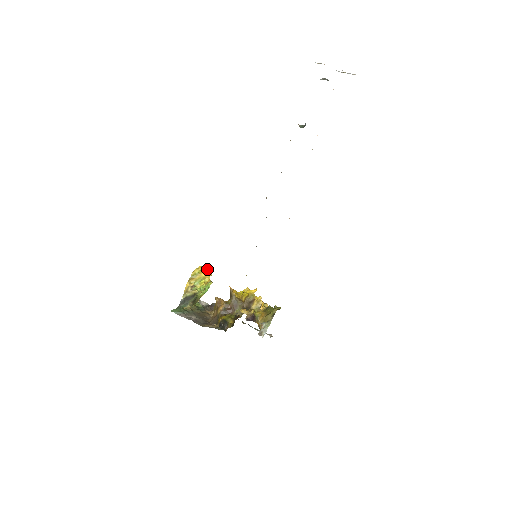
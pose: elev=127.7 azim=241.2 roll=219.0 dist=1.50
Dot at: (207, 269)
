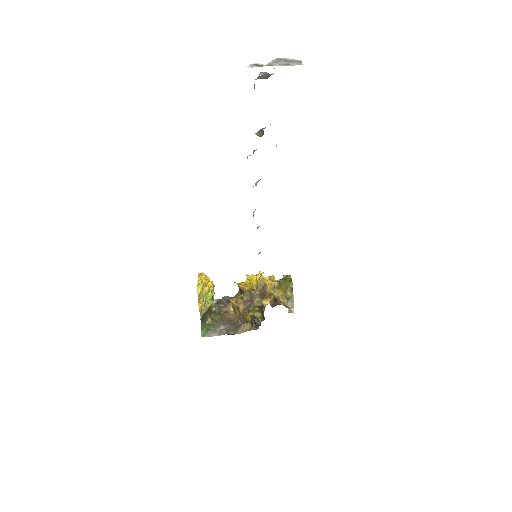
Dot at: (204, 278)
